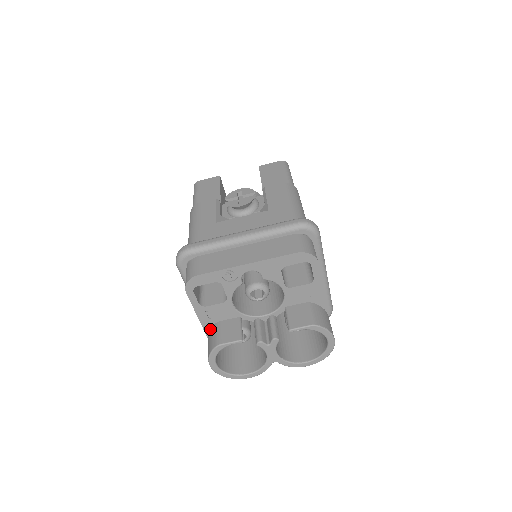
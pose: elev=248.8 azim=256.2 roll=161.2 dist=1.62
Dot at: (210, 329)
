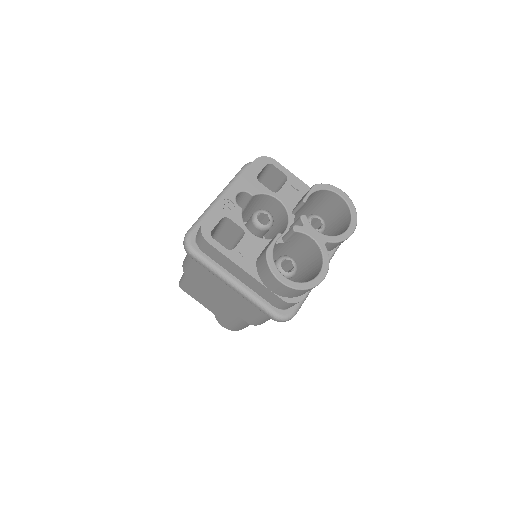
Dot at: (257, 273)
